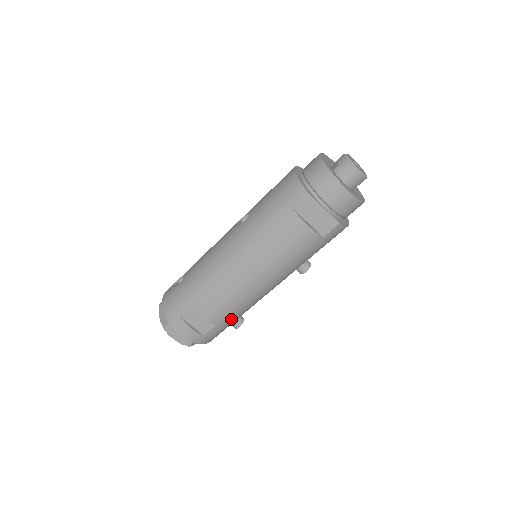
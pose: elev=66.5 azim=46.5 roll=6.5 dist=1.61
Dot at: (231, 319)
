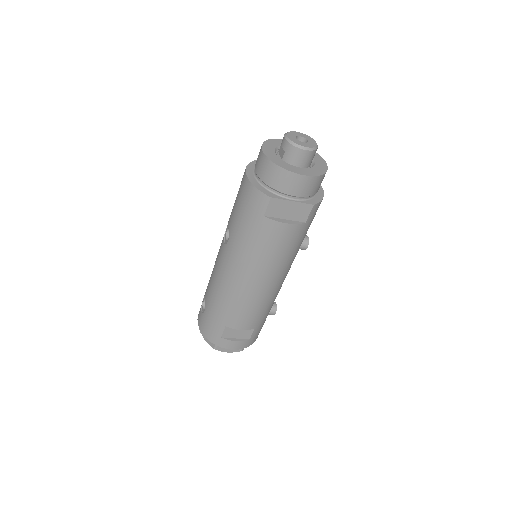
Dot at: (265, 317)
